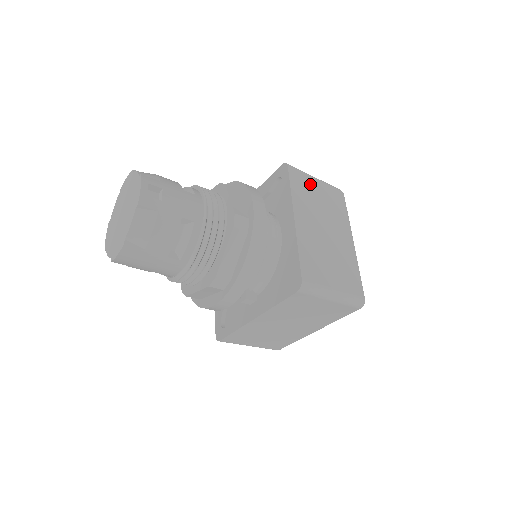
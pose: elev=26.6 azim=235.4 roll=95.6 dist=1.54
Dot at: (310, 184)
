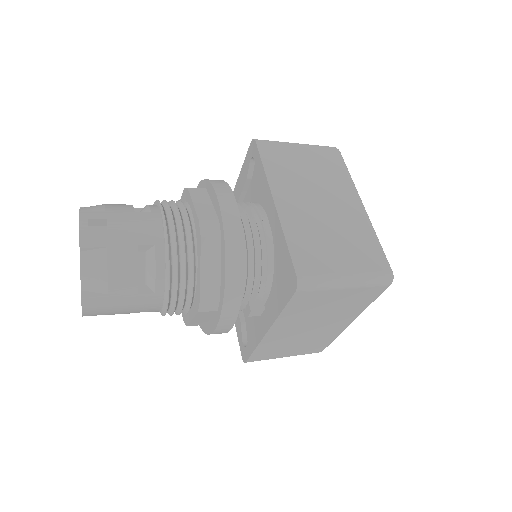
Dot at: (290, 154)
